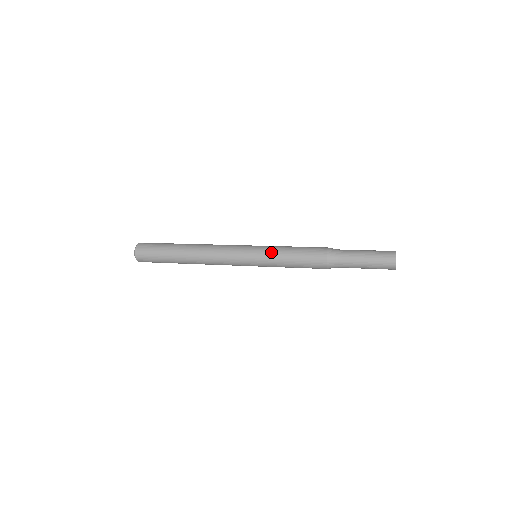
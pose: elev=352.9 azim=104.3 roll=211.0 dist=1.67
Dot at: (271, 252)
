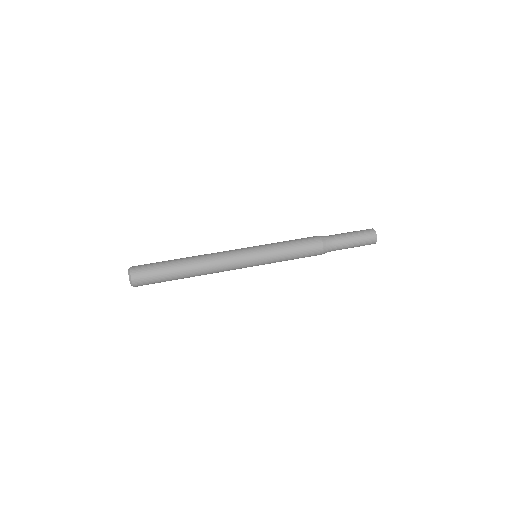
Dot at: (274, 262)
